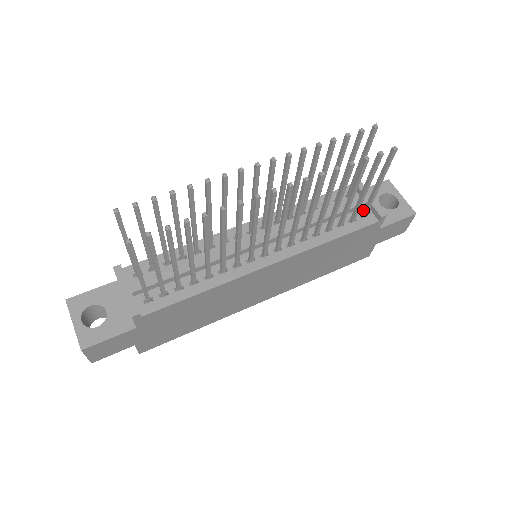
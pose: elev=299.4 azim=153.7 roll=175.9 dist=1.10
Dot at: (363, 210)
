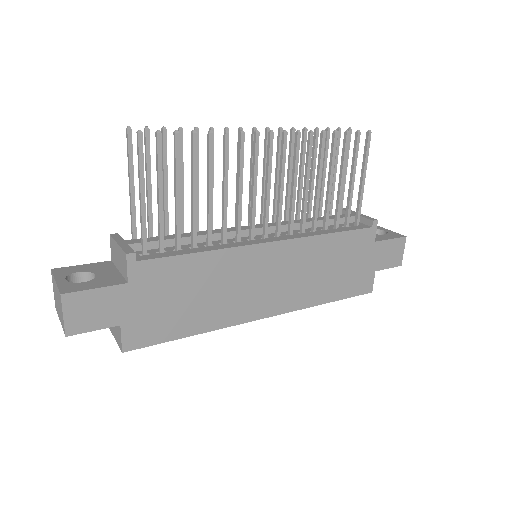
Dot at: occluded
